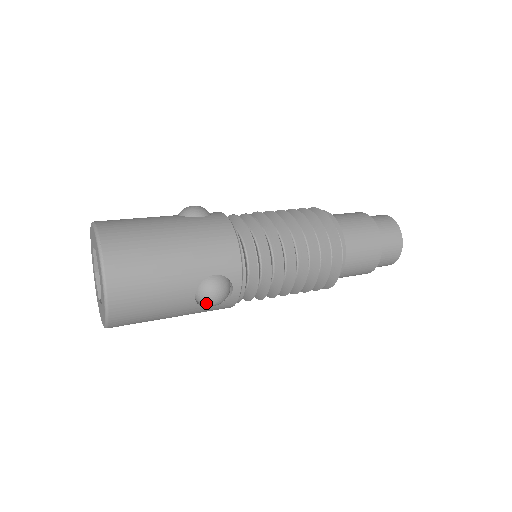
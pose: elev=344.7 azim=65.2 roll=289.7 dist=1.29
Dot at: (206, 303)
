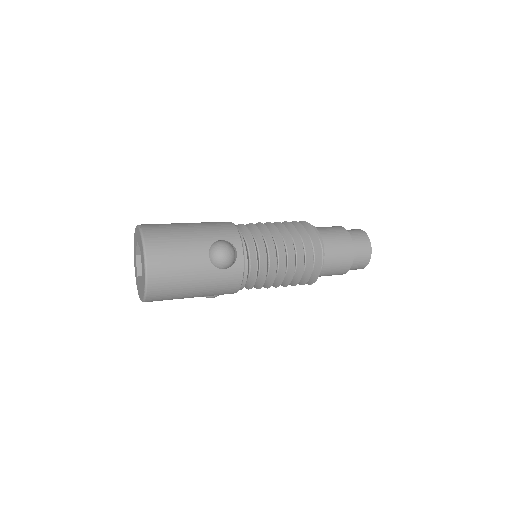
Dot at: (218, 260)
